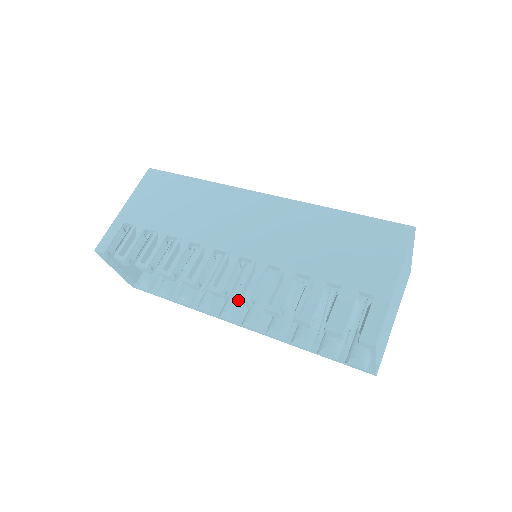
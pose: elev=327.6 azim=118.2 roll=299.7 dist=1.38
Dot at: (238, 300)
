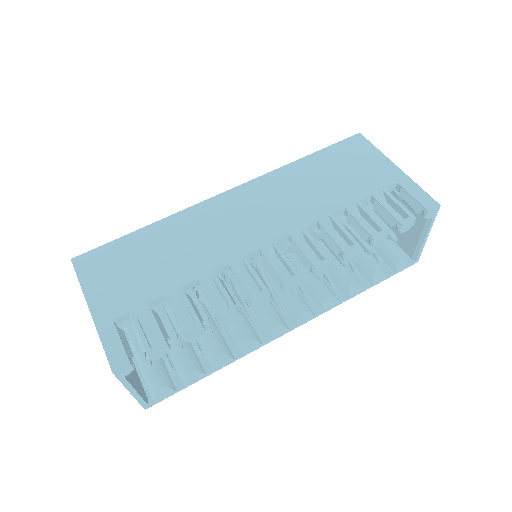
Dot at: (319, 268)
